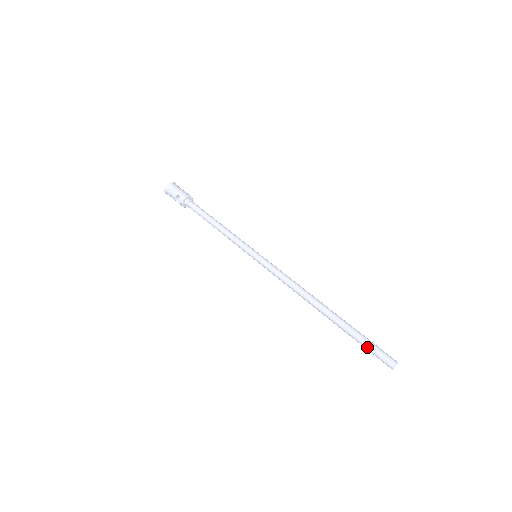
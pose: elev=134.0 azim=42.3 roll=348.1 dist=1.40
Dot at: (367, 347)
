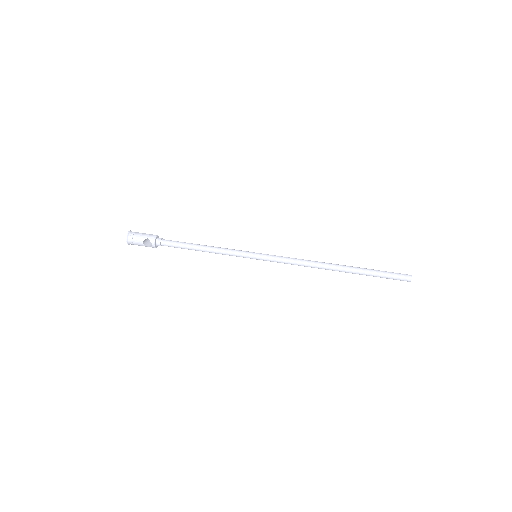
Dot at: (386, 276)
